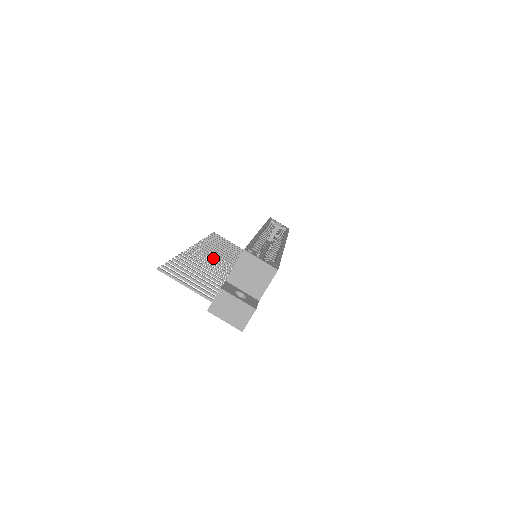
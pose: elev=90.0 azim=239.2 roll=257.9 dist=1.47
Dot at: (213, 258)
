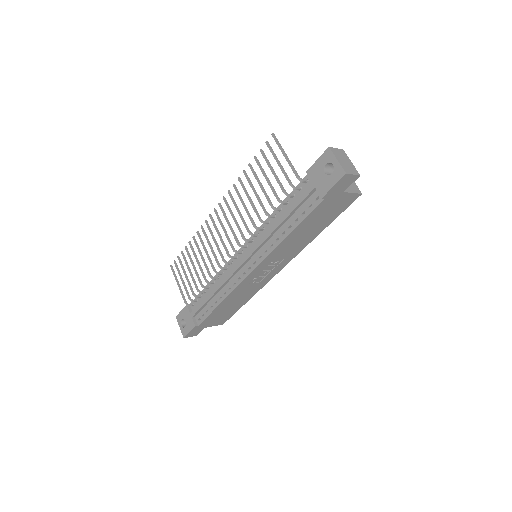
Dot at: occluded
